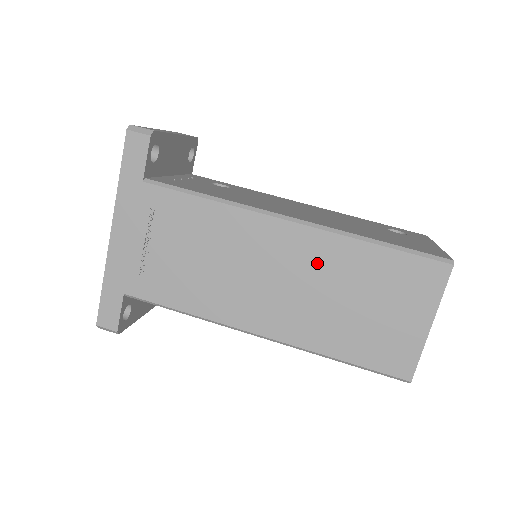
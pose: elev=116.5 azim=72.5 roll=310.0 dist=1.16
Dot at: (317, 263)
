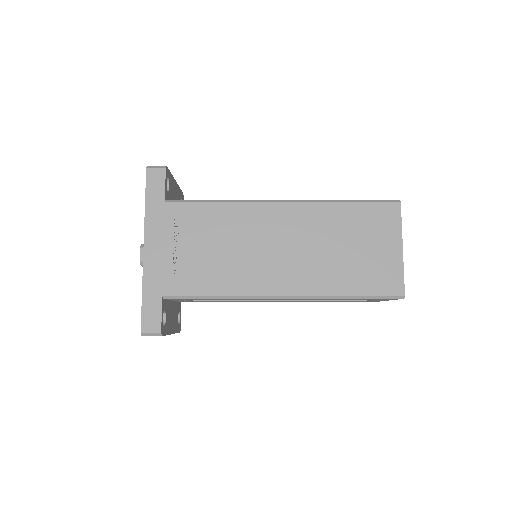
Dot at: (310, 226)
